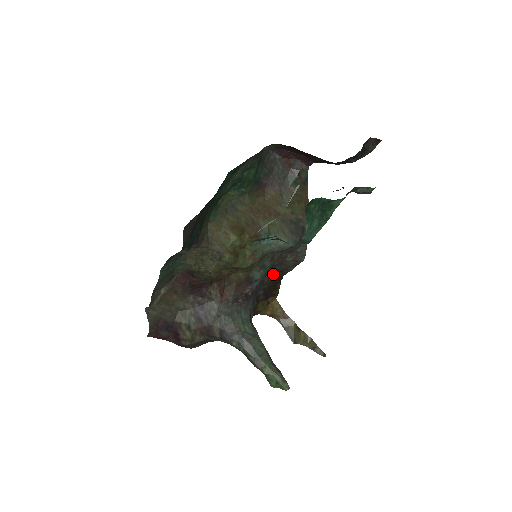
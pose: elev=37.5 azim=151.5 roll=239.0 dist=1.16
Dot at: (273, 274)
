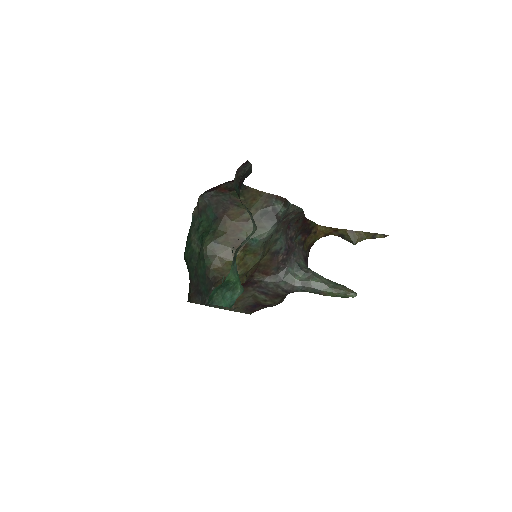
Dot at: (294, 226)
